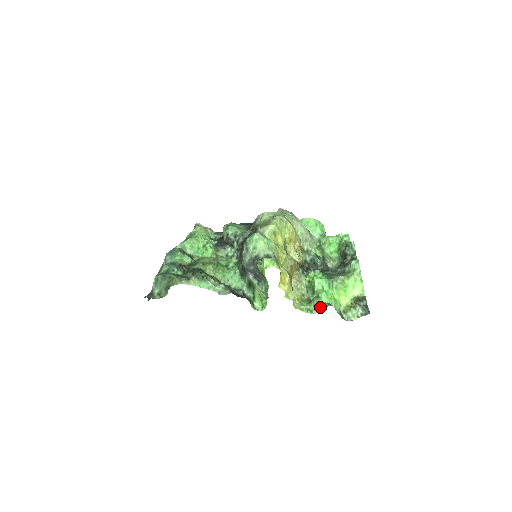
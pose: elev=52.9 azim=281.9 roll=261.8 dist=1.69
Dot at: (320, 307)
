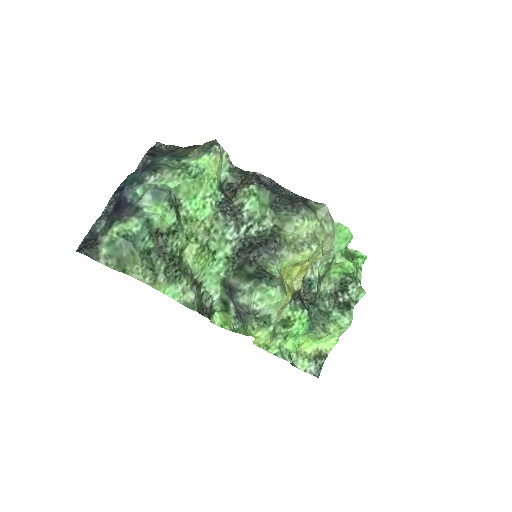
Dot at: (279, 352)
